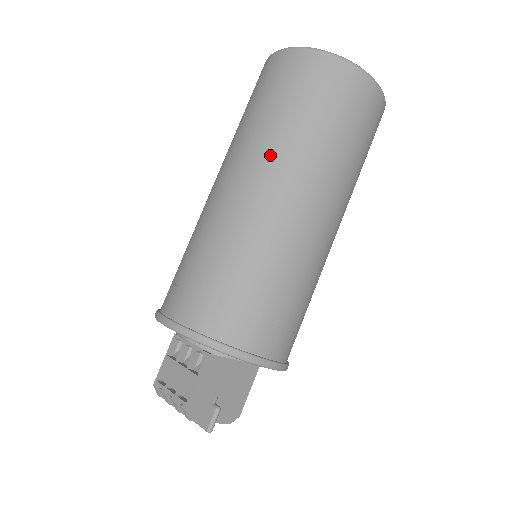
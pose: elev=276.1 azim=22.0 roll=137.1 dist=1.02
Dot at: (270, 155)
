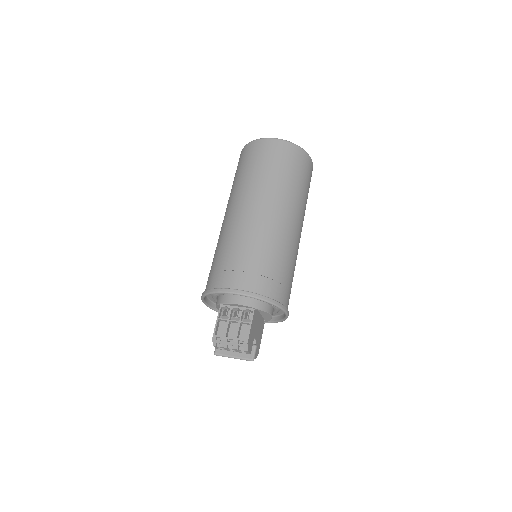
Dot at: (276, 195)
